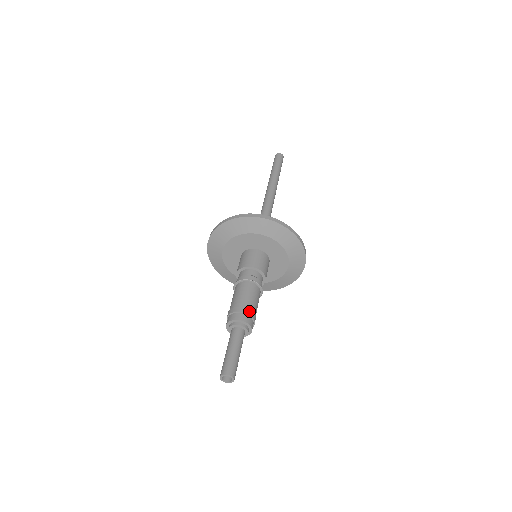
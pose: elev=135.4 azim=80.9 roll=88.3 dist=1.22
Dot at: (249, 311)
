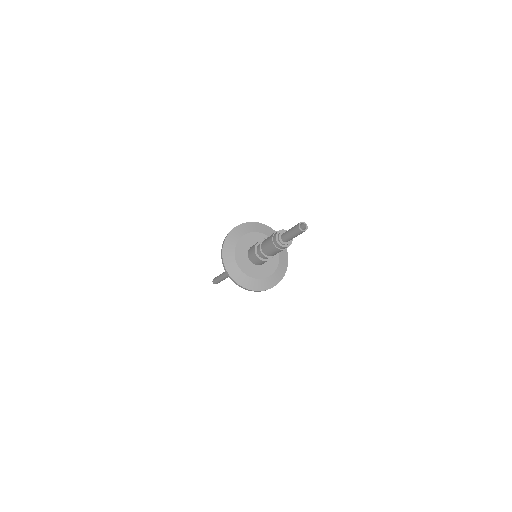
Dot at: occluded
